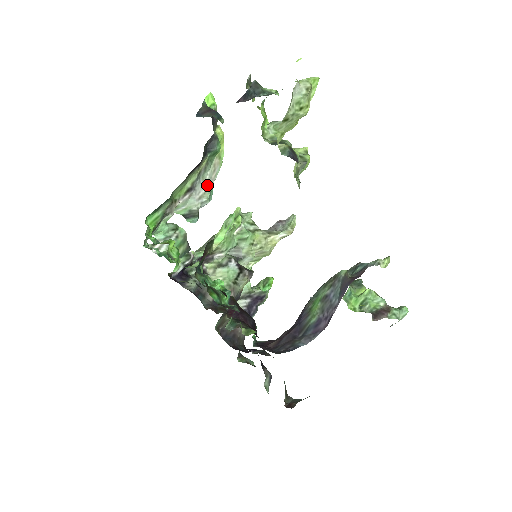
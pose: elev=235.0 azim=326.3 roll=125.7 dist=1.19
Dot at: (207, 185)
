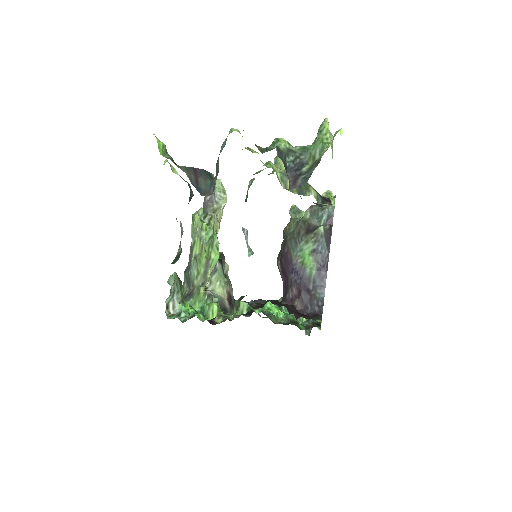
Dot at: (180, 224)
